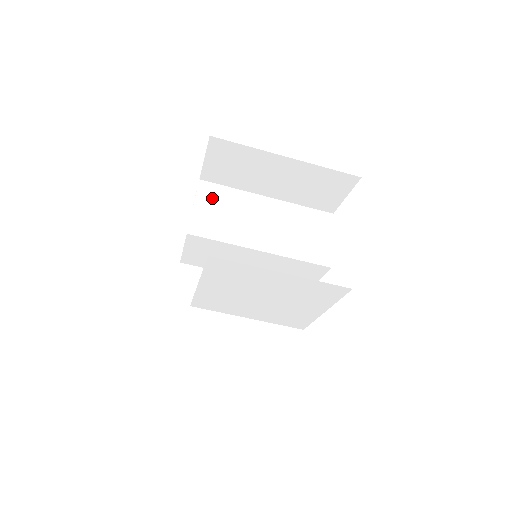
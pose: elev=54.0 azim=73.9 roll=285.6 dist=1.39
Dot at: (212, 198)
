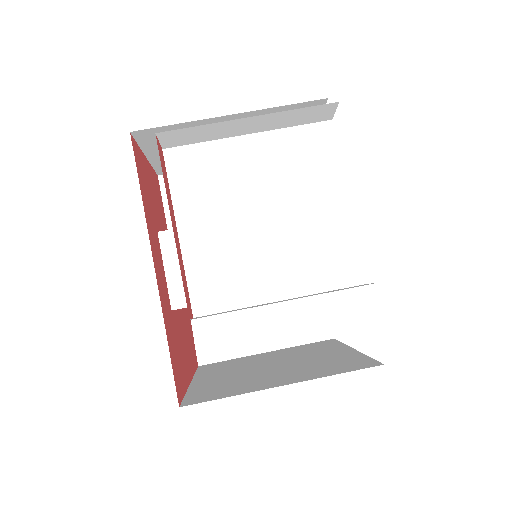
Dot at: occluded
